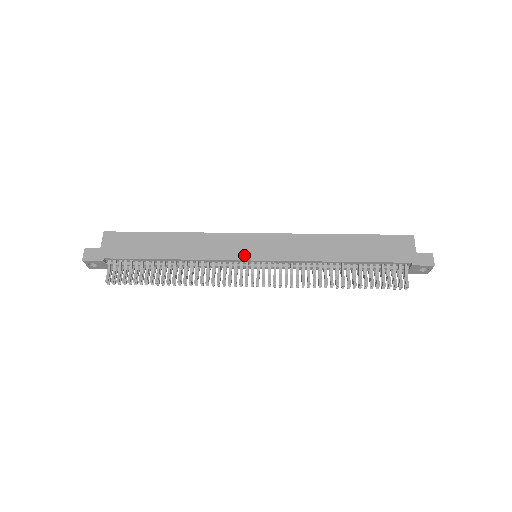
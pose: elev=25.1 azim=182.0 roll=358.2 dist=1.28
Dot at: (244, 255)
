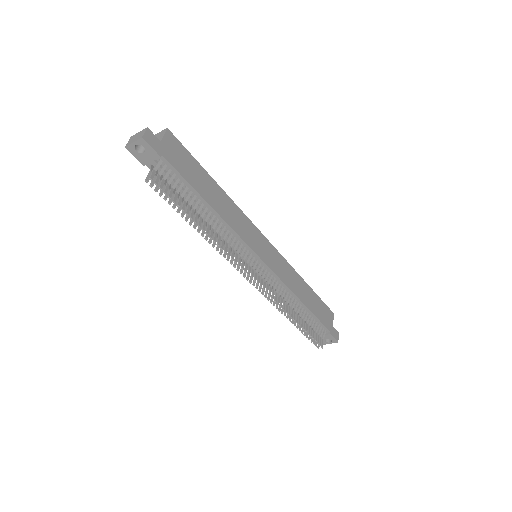
Dot at: (258, 250)
